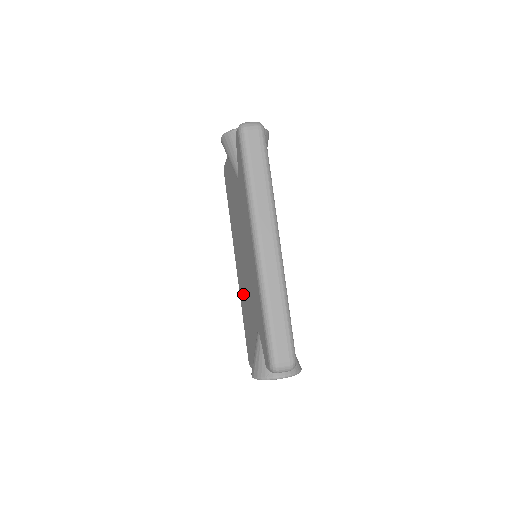
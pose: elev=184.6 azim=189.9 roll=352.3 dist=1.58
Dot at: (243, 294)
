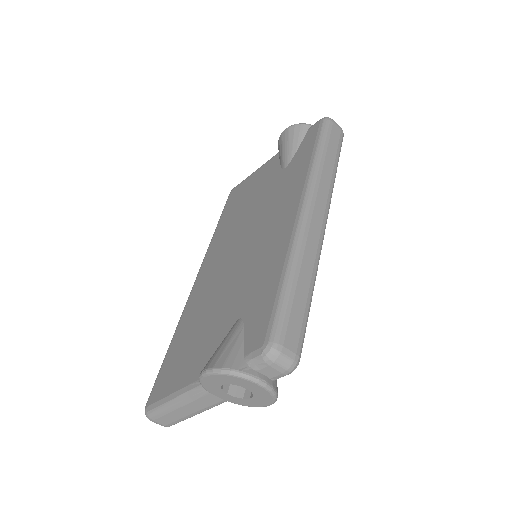
Dot at: (202, 302)
